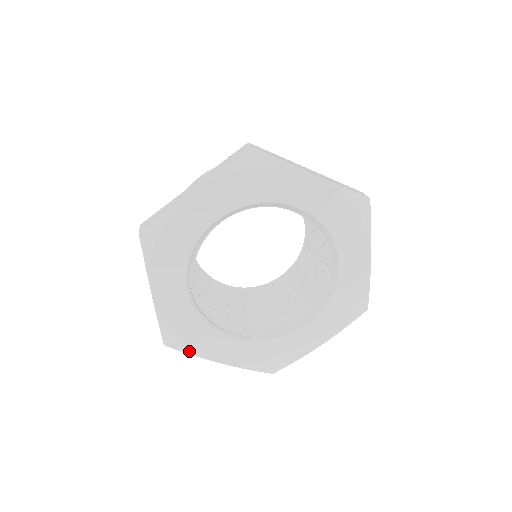
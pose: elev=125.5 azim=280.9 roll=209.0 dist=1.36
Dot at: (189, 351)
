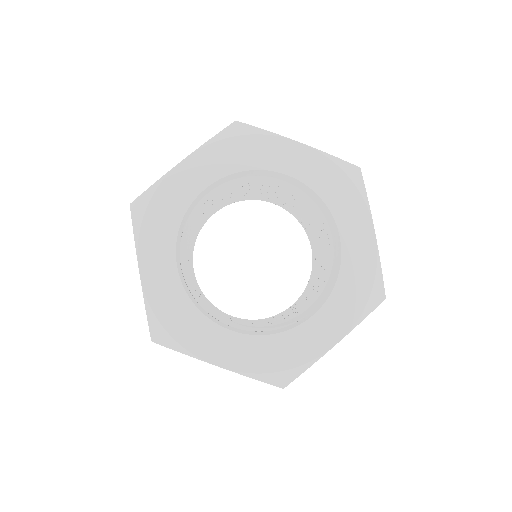
Dot at: (179, 347)
